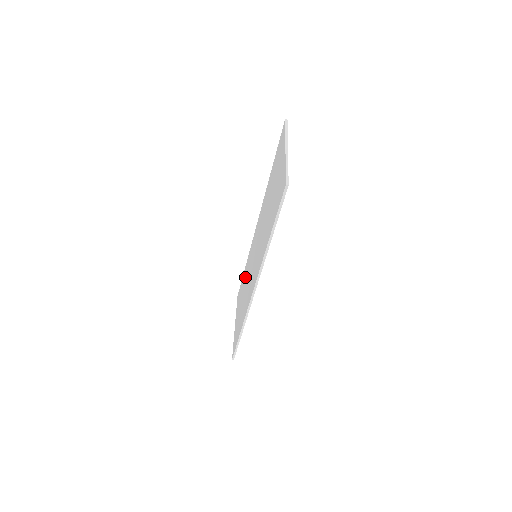
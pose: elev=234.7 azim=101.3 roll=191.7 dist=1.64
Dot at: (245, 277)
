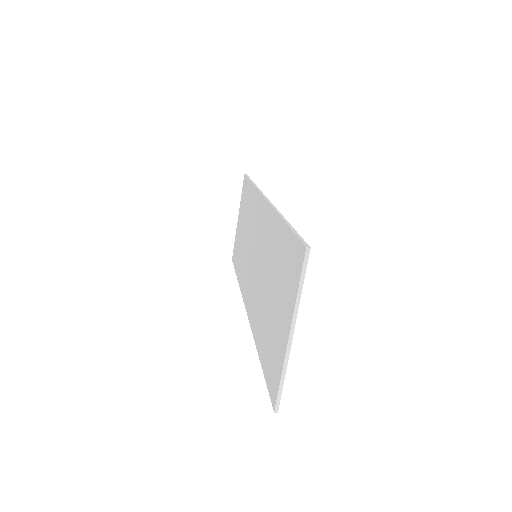
Dot at: (248, 210)
